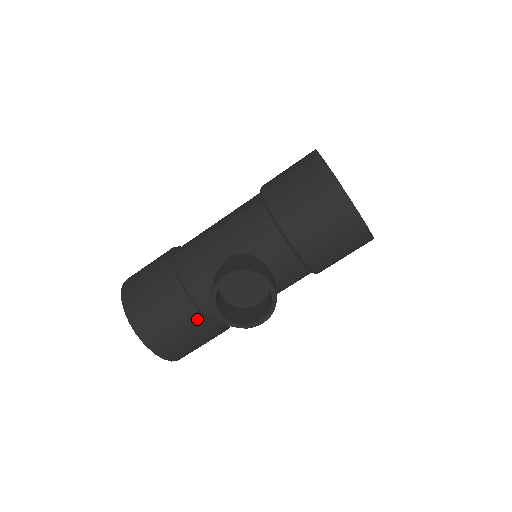
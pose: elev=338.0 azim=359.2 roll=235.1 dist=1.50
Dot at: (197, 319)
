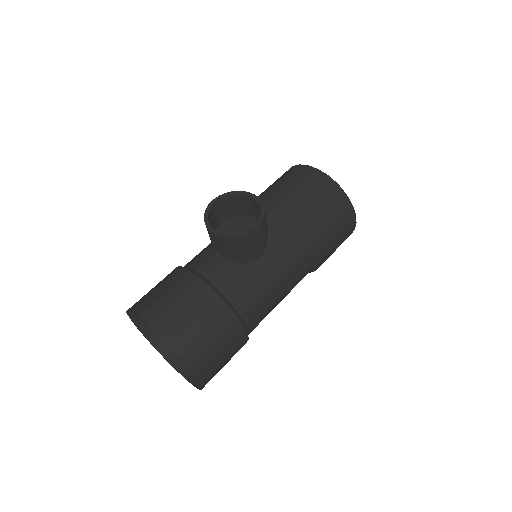
Dot at: (200, 285)
